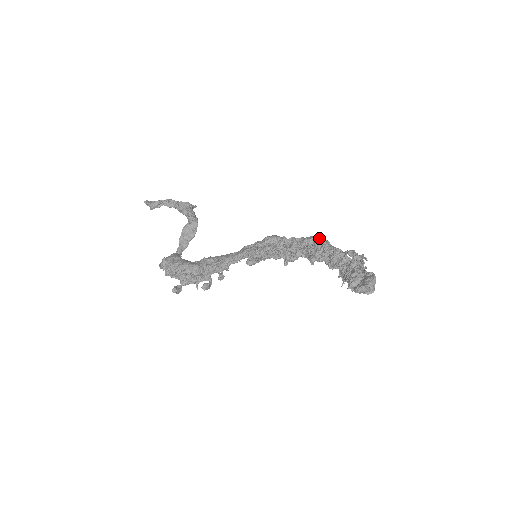
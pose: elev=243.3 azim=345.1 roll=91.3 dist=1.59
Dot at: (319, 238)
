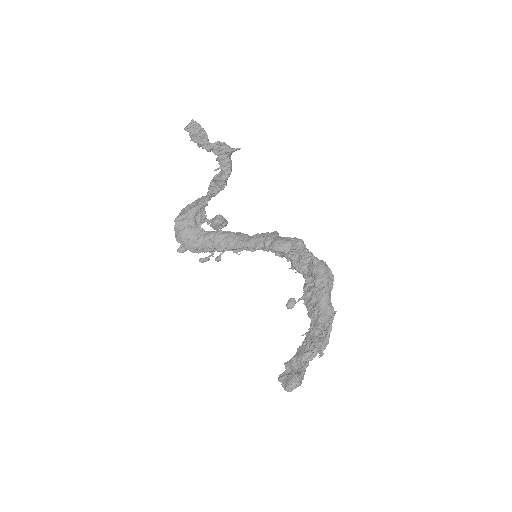
Dot at: (319, 281)
